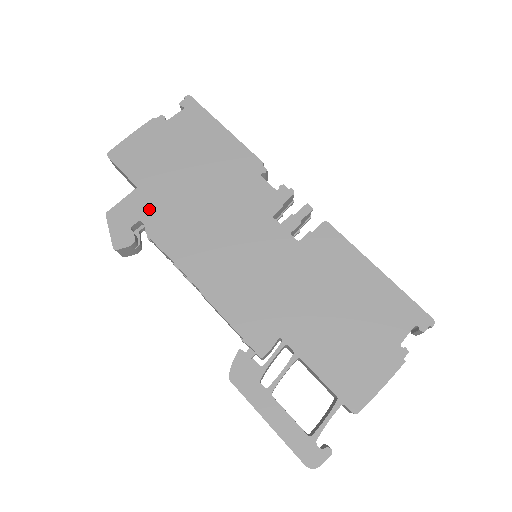
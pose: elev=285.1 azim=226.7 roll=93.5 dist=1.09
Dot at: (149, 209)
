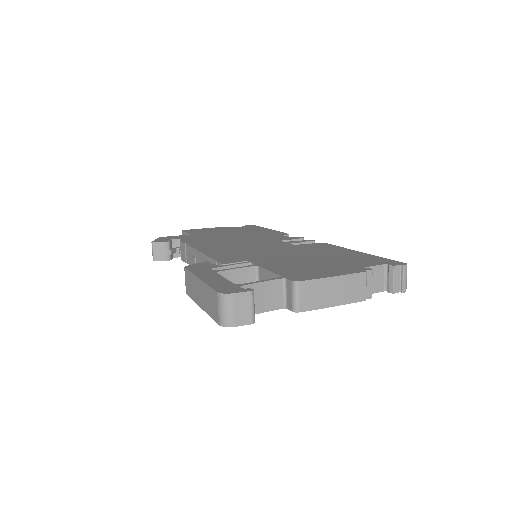
Dot at: (191, 237)
